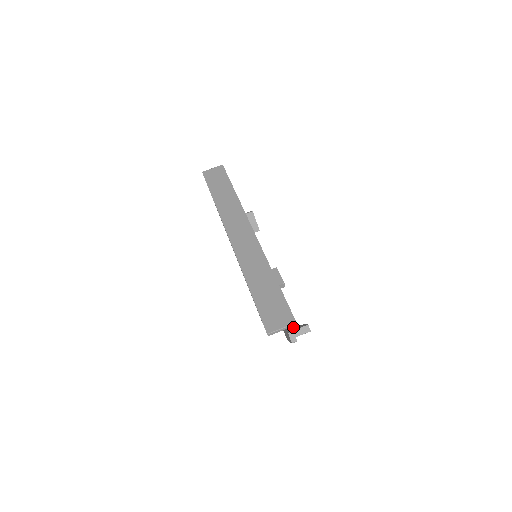
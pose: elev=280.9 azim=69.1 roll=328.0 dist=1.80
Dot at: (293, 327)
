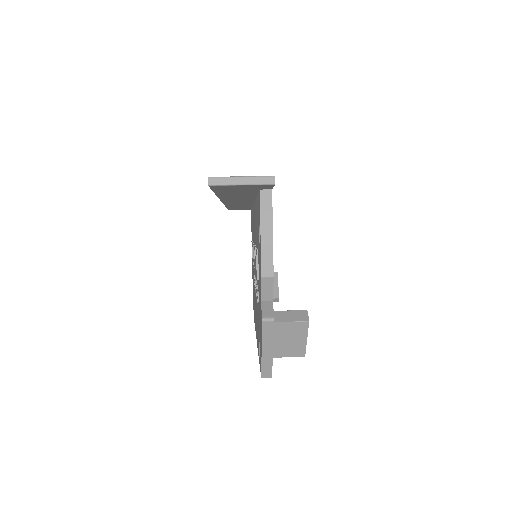
Dot at: (272, 261)
